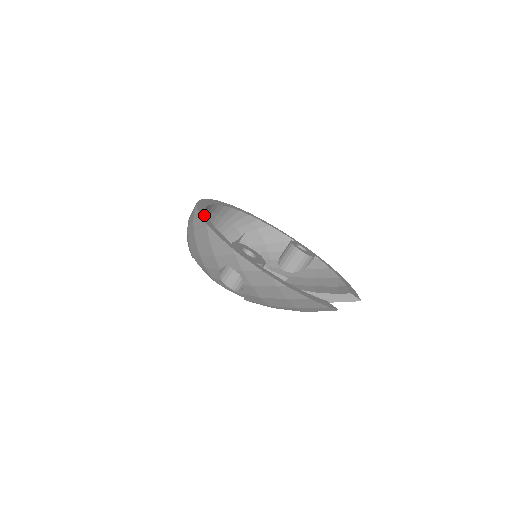
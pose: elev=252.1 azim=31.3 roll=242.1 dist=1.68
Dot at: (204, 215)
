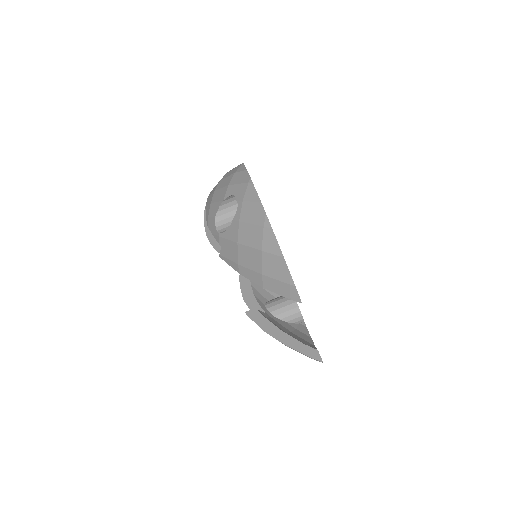
Dot at: occluded
